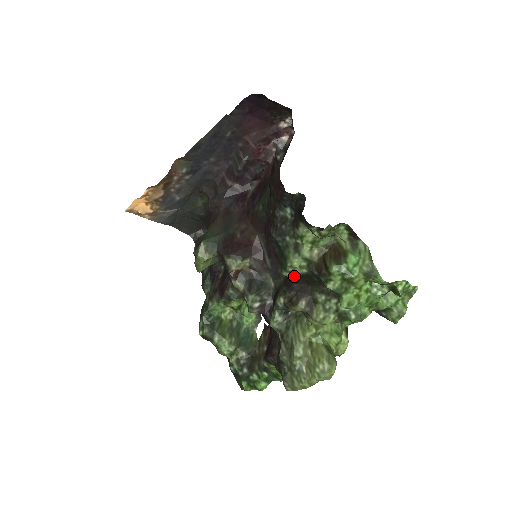
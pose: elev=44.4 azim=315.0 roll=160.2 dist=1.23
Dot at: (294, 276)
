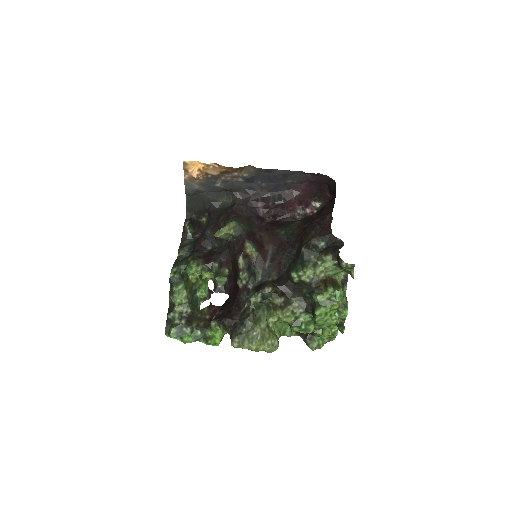
Dot at: (297, 279)
